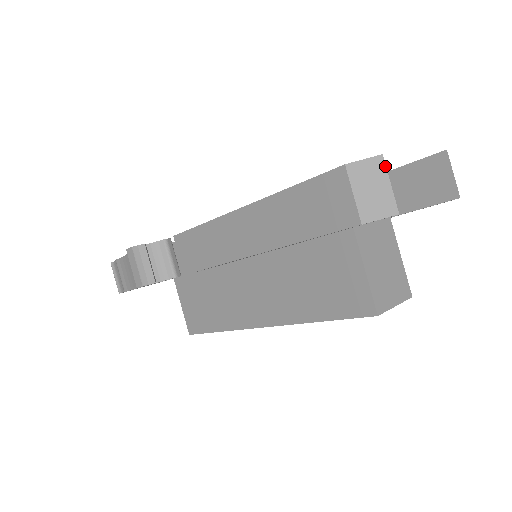
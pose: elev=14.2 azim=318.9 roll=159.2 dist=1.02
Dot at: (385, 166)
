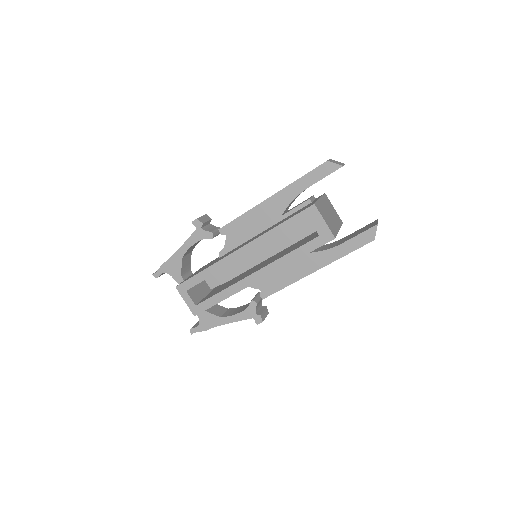
Dot at: occluded
